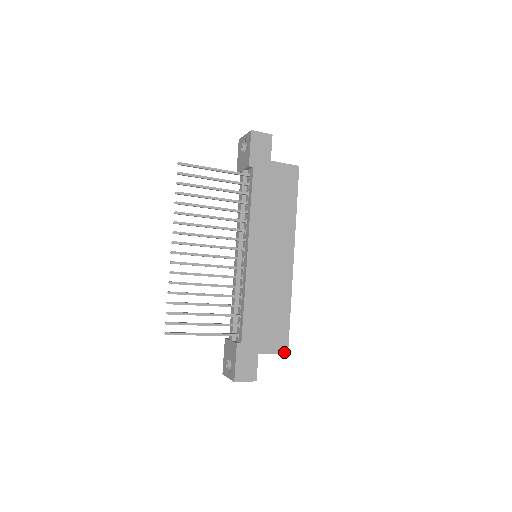
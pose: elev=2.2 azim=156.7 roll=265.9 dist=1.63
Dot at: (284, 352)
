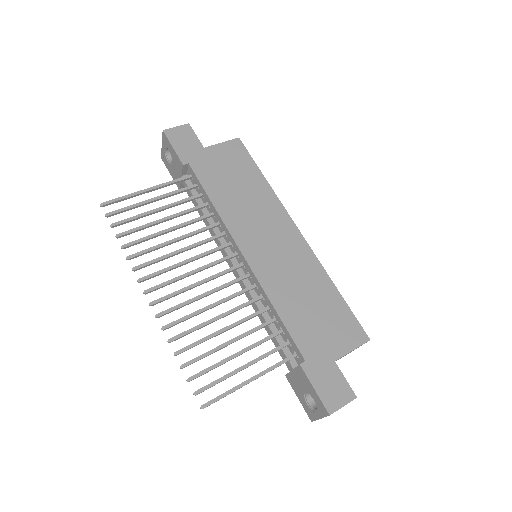
Dot at: (364, 341)
